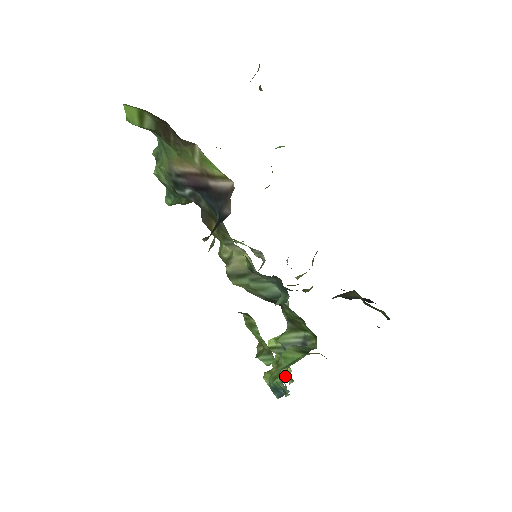
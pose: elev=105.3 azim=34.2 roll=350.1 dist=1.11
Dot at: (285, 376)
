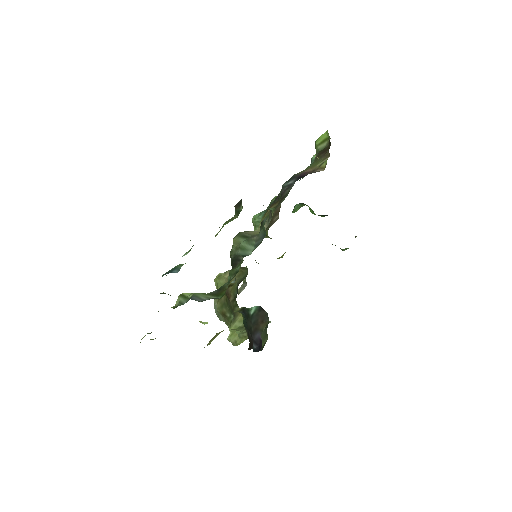
Dot at: occluded
